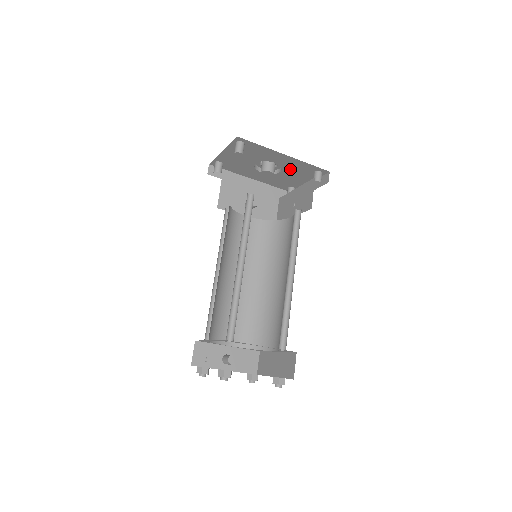
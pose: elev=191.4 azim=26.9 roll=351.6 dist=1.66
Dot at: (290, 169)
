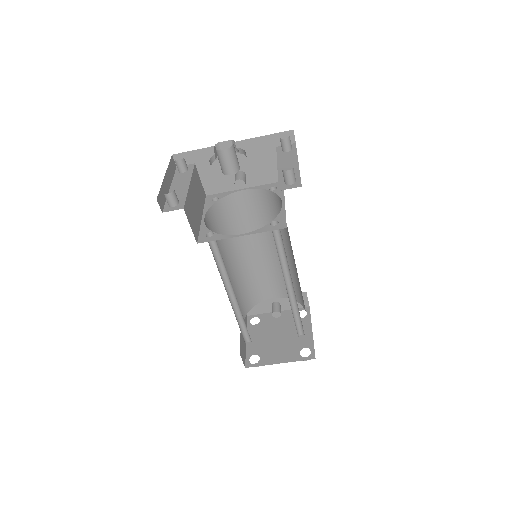
Dot at: occluded
